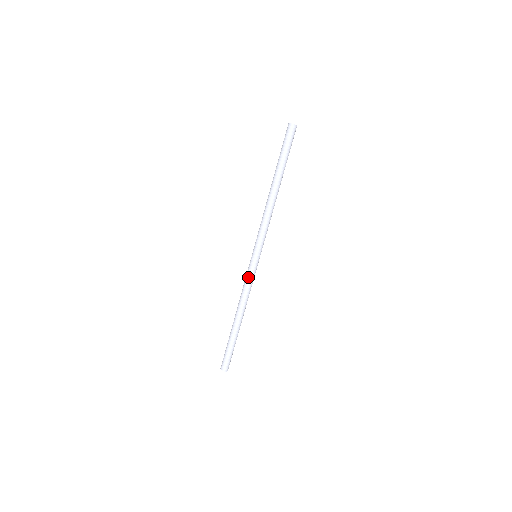
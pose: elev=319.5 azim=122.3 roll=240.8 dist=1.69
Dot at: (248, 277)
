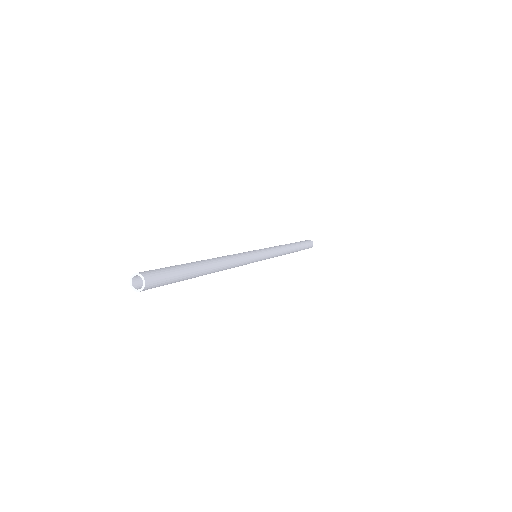
Dot at: occluded
